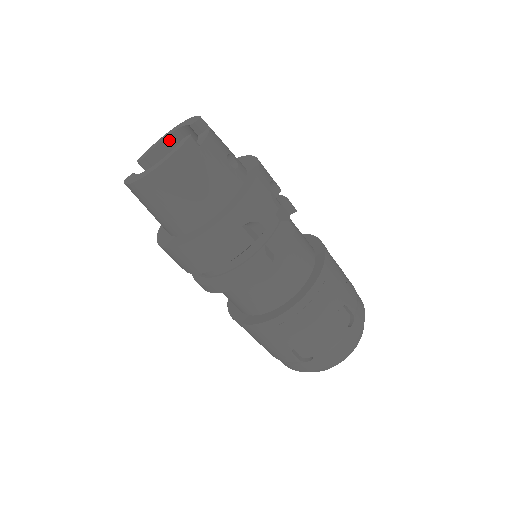
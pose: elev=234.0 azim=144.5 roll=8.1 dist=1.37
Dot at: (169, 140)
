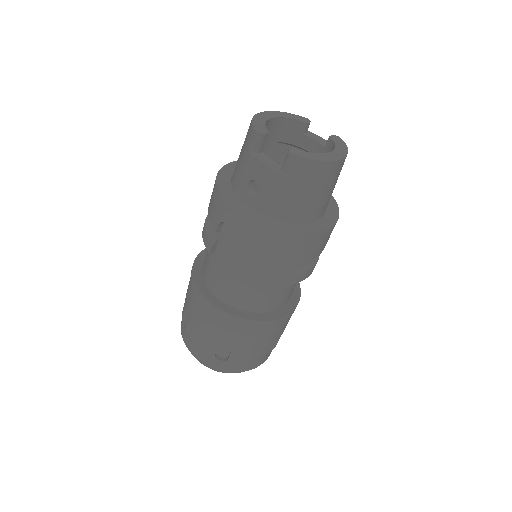
Dot at: (268, 123)
